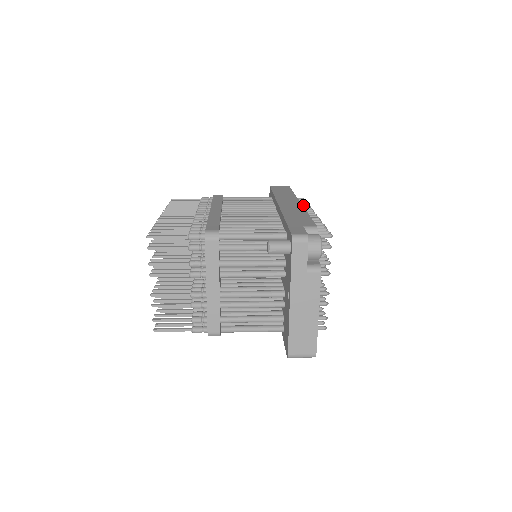
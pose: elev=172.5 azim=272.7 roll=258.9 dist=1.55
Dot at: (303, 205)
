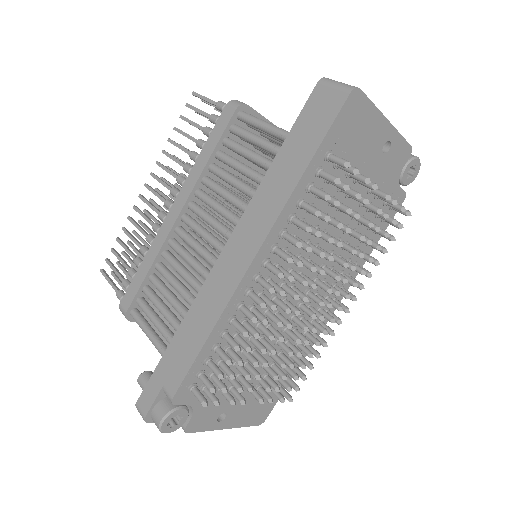
Dot at: (297, 224)
